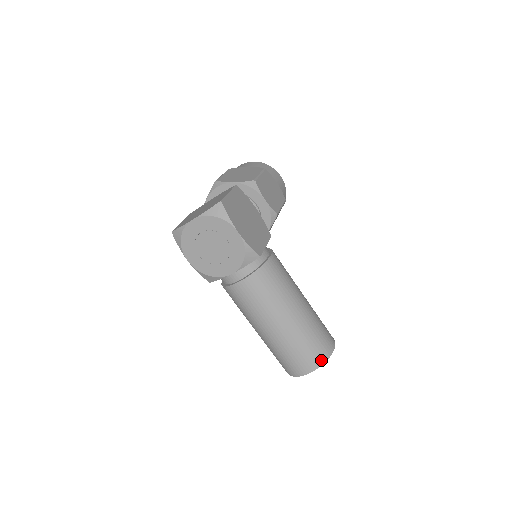
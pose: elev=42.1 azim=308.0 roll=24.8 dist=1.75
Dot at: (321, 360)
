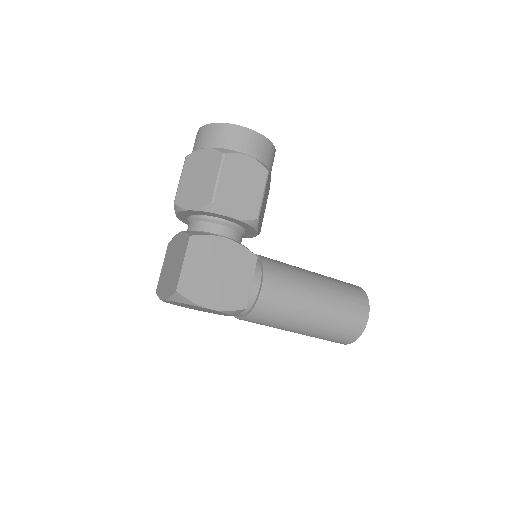
Dot at: (354, 337)
